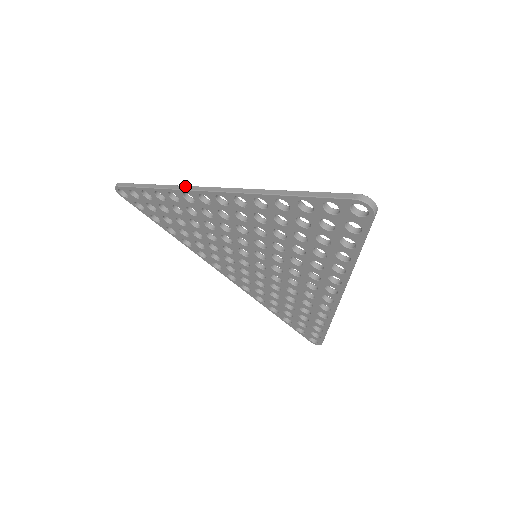
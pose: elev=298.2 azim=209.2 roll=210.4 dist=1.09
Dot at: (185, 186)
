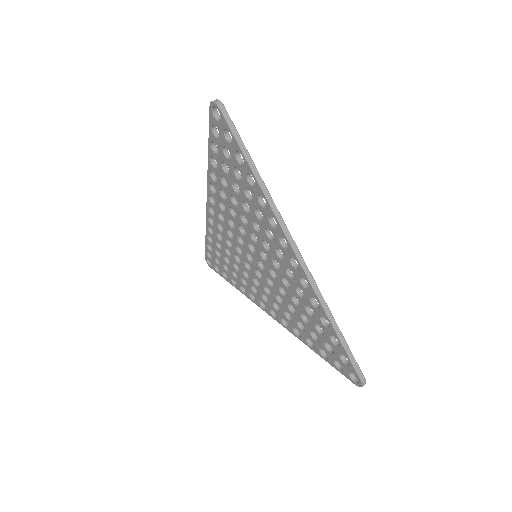
Dot at: occluded
